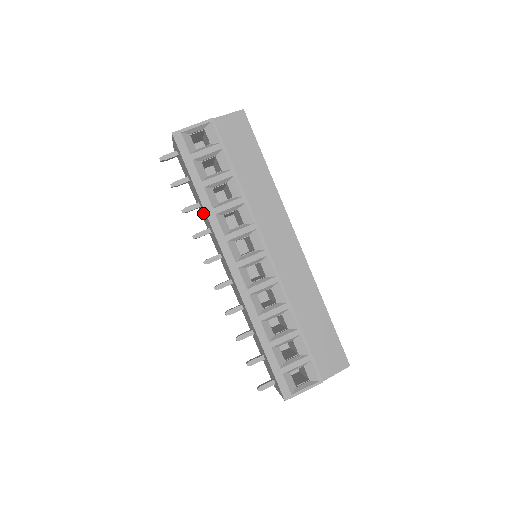
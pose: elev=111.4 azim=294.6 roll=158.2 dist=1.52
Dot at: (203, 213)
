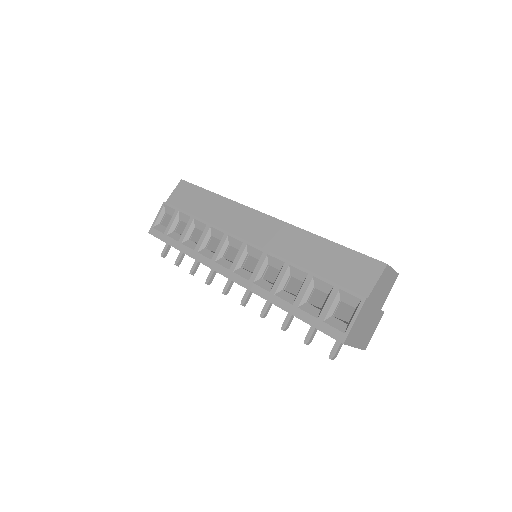
Dot at: occluded
